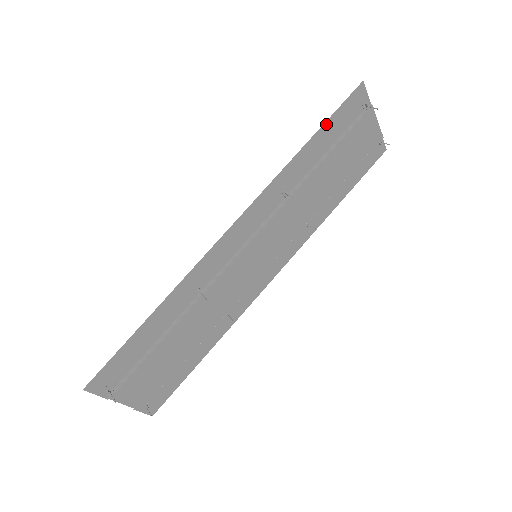
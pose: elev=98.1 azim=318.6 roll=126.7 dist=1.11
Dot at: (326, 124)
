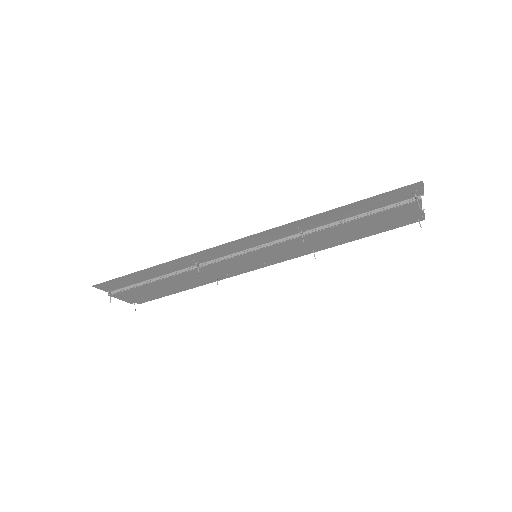
Dot at: (365, 200)
